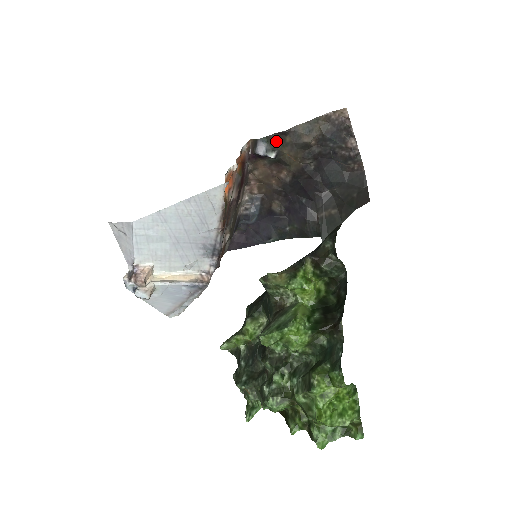
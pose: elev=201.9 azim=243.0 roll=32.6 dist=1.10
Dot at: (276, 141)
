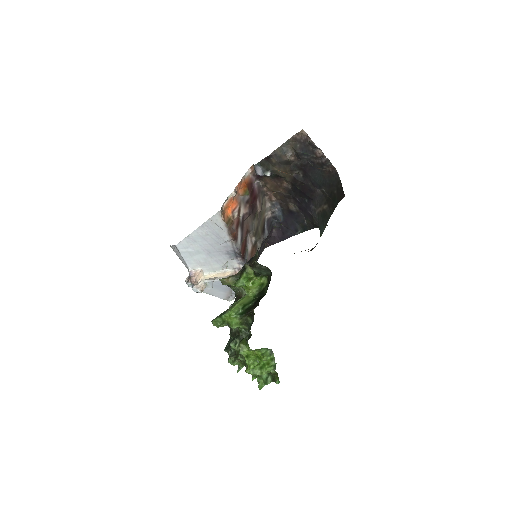
Dot at: (266, 164)
